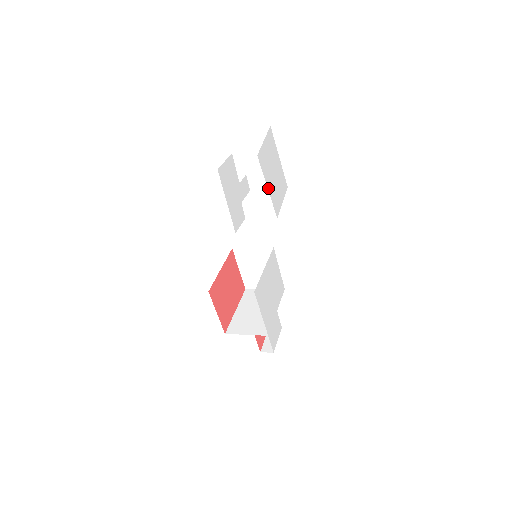
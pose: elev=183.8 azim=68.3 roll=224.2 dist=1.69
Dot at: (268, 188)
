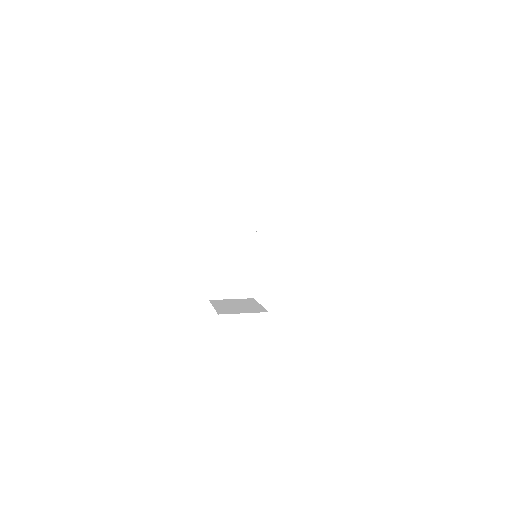
Dot at: occluded
